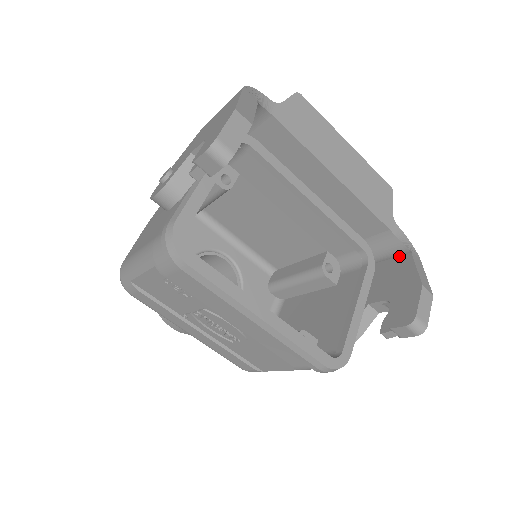
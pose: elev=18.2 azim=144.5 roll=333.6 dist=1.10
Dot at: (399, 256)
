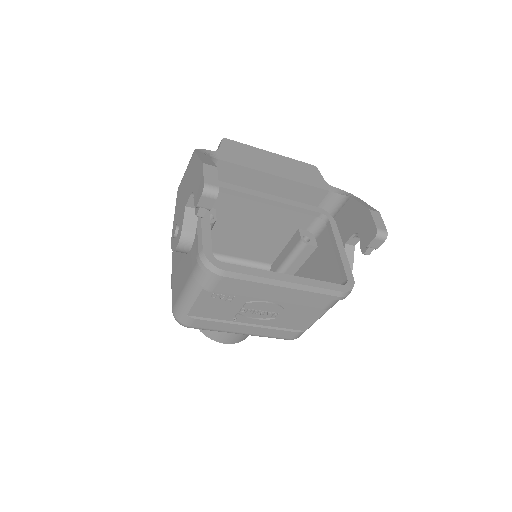
Dot at: (345, 204)
